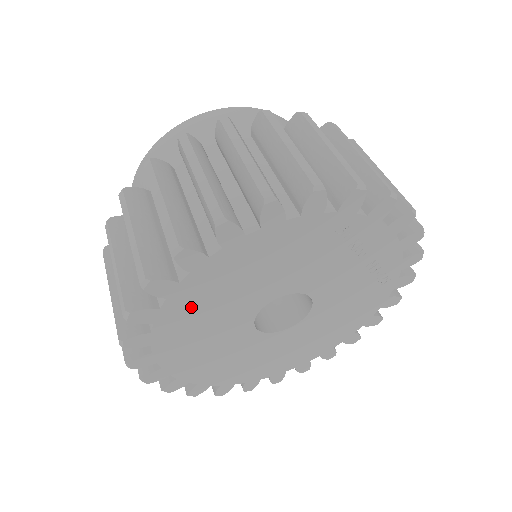
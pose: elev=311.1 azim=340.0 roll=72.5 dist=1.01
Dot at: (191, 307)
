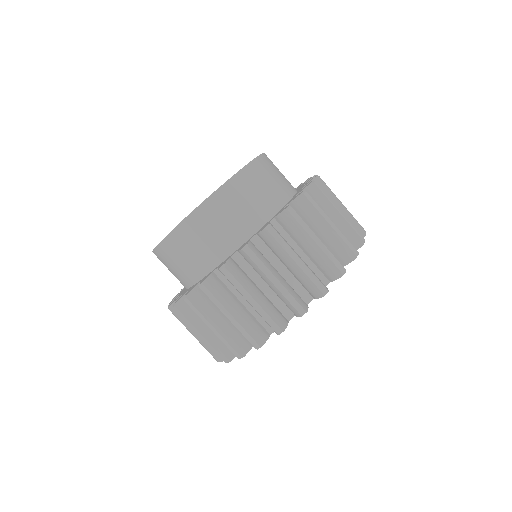
Dot at: occluded
